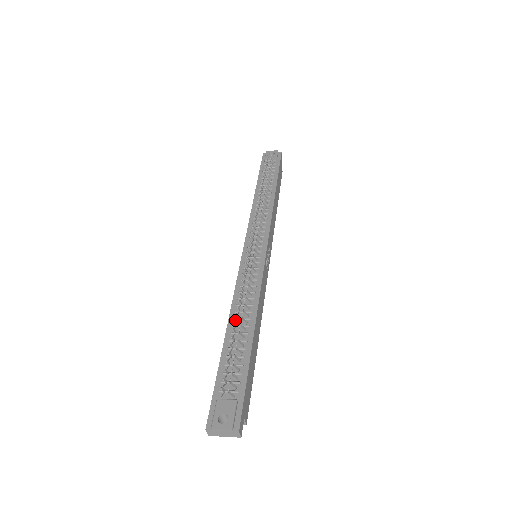
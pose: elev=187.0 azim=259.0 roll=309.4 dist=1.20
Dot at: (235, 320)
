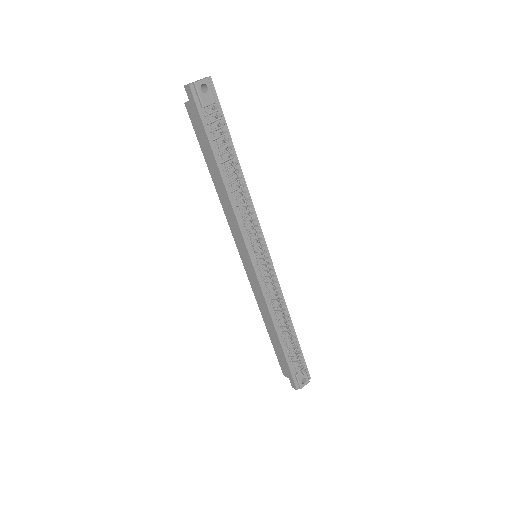
Dot at: (279, 326)
